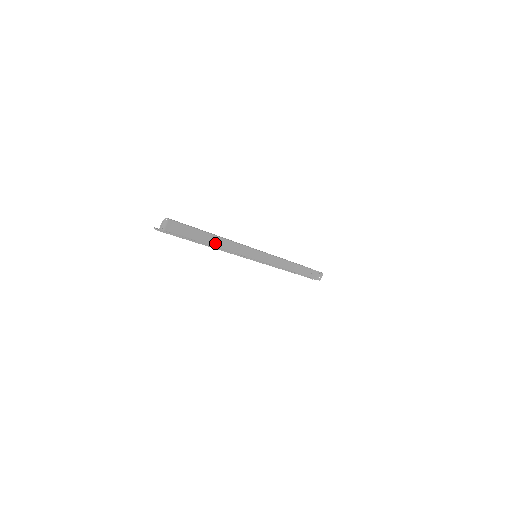
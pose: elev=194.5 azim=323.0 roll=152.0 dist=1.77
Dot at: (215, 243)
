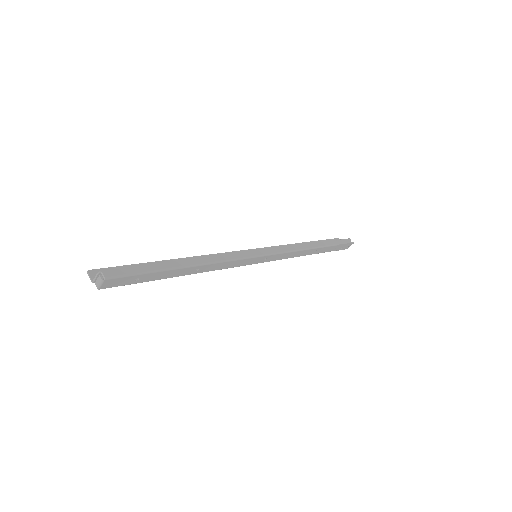
Dot at: (188, 272)
